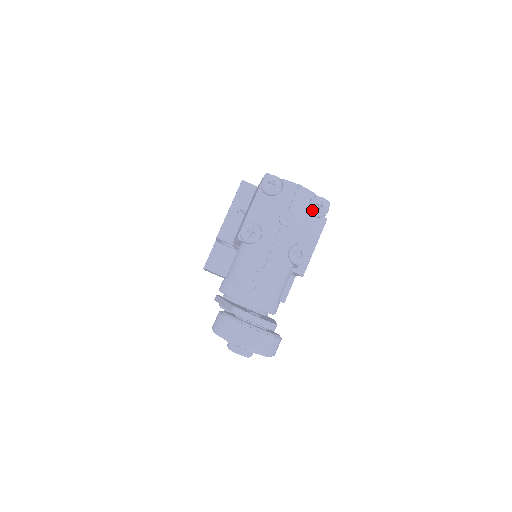
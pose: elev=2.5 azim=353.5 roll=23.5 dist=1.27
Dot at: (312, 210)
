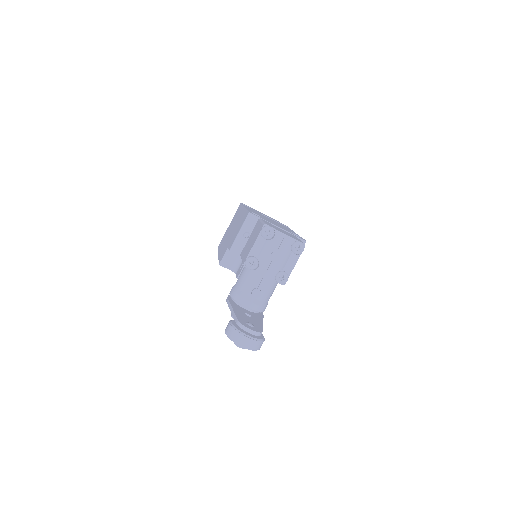
Dot at: (293, 250)
